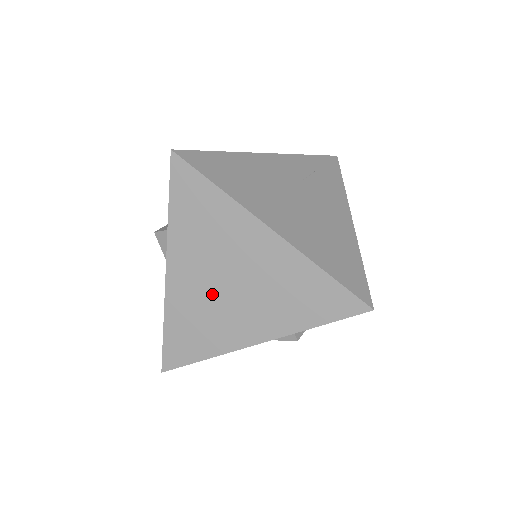
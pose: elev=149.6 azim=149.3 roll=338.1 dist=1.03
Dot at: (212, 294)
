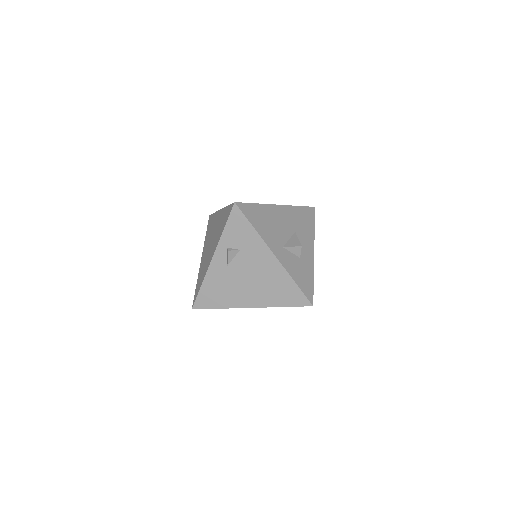
Dot at: (207, 253)
